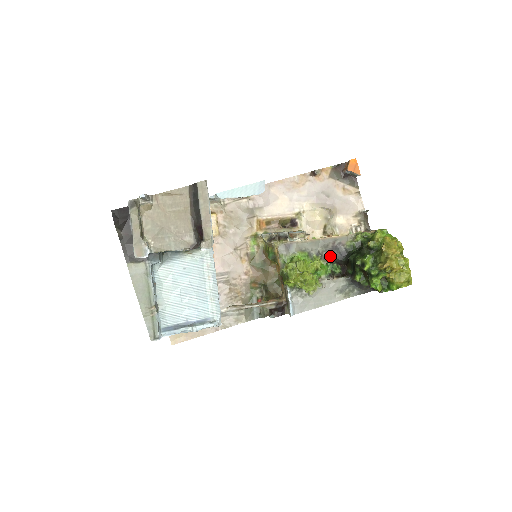
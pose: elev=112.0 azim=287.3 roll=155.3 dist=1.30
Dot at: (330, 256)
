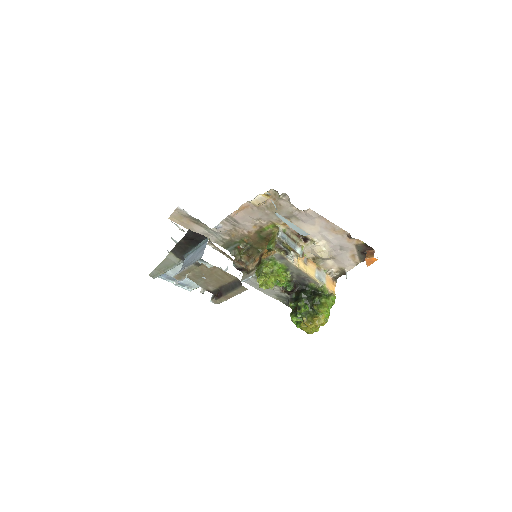
Dot at: (296, 278)
